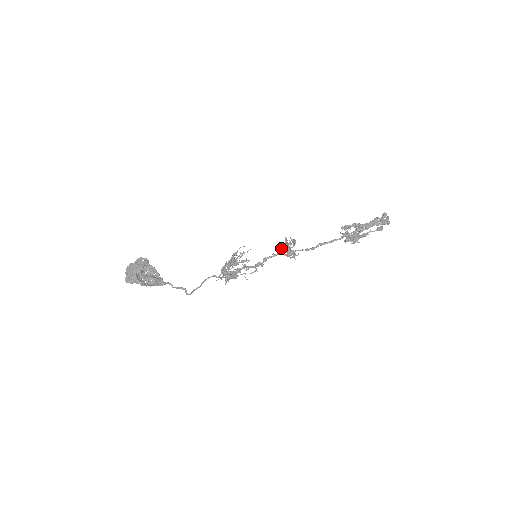
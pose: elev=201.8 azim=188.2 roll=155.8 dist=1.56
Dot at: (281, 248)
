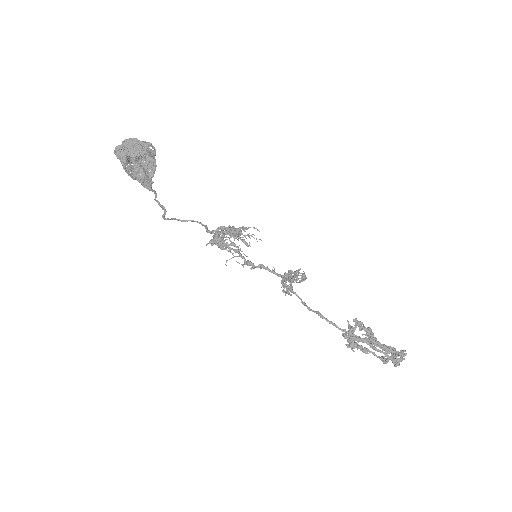
Dot at: (285, 273)
